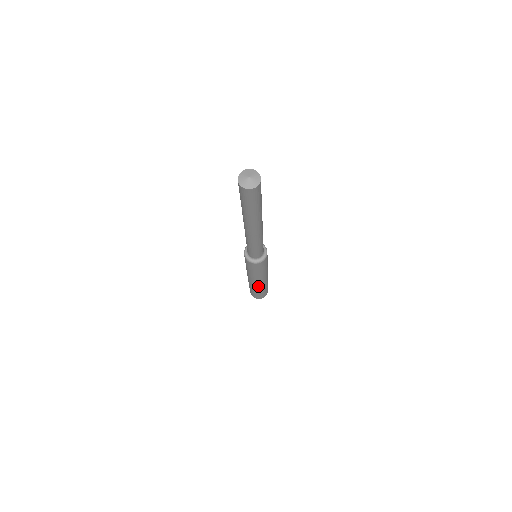
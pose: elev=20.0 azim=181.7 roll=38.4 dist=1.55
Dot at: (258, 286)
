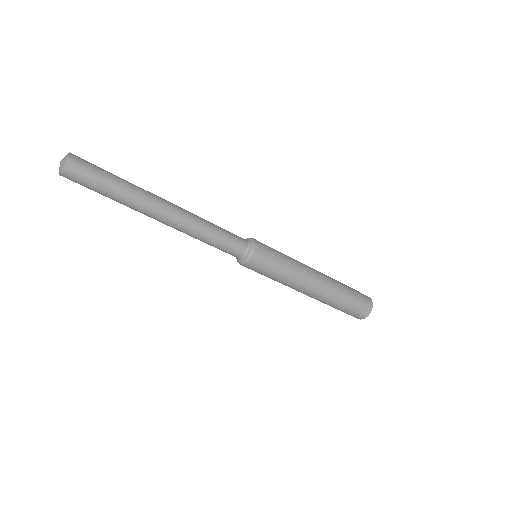
Dot at: (317, 298)
